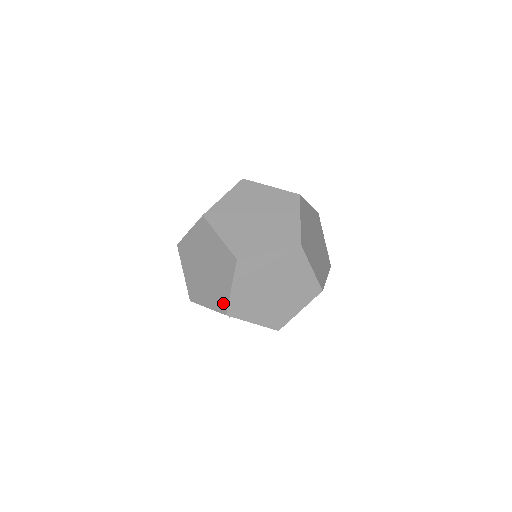
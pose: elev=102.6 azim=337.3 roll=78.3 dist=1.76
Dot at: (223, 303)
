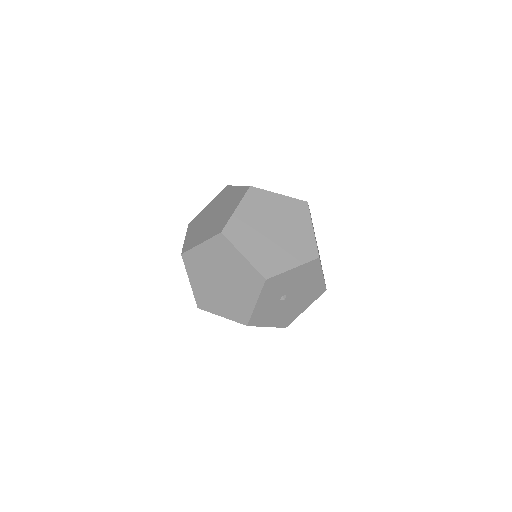
Dot at: (254, 276)
